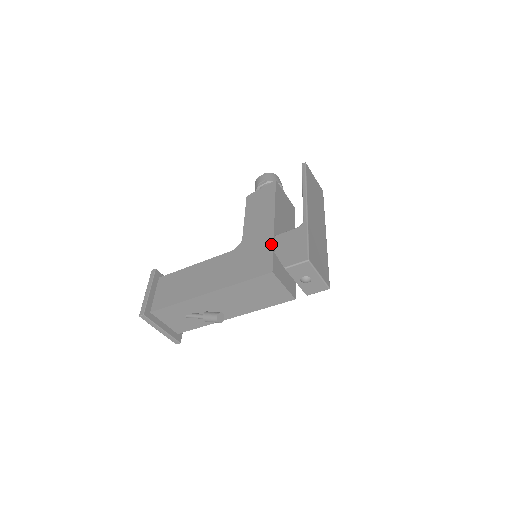
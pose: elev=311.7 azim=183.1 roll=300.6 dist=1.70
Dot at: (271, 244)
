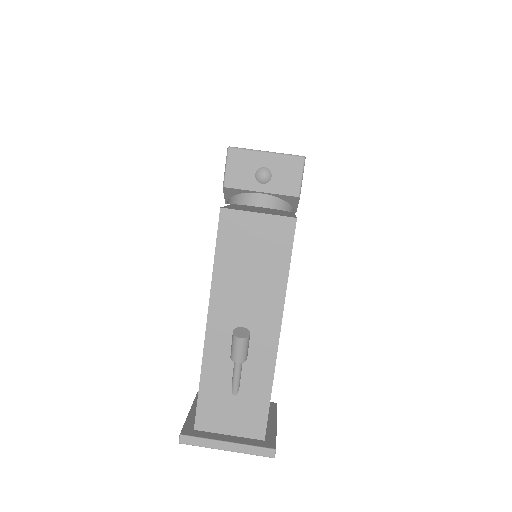
Dot at: occluded
